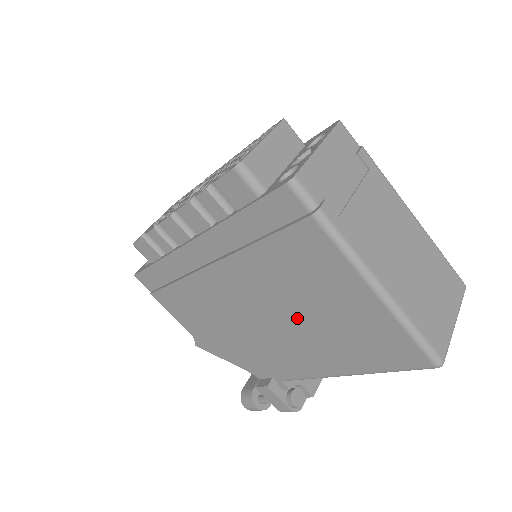
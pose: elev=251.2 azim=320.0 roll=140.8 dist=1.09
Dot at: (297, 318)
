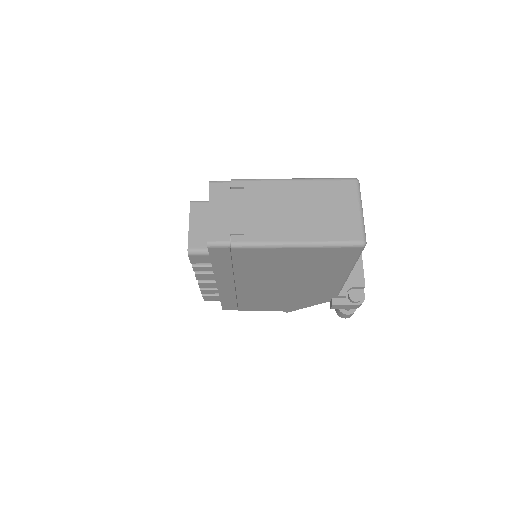
Dot at: (293, 275)
